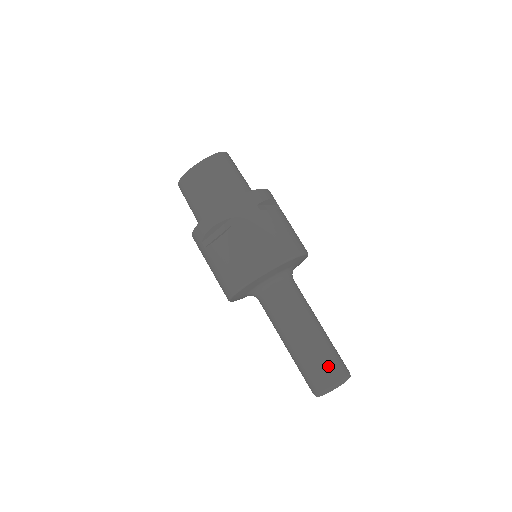
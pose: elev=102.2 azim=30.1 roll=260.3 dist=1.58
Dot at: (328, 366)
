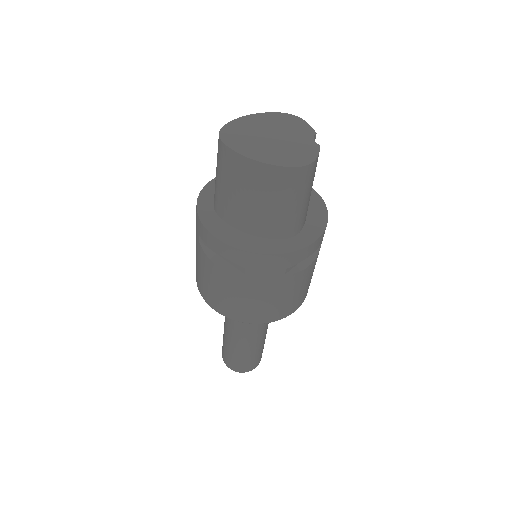
Dot at: (244, 363)
